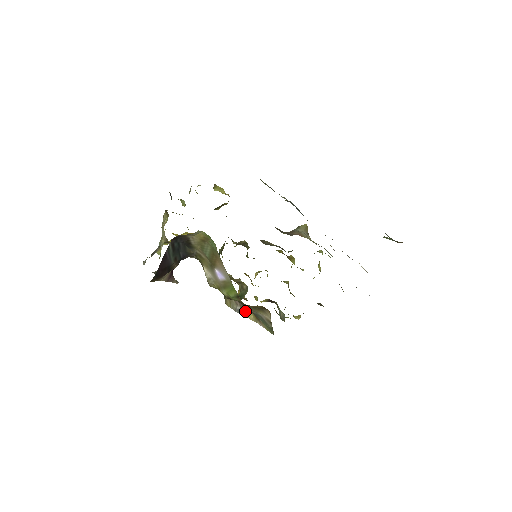
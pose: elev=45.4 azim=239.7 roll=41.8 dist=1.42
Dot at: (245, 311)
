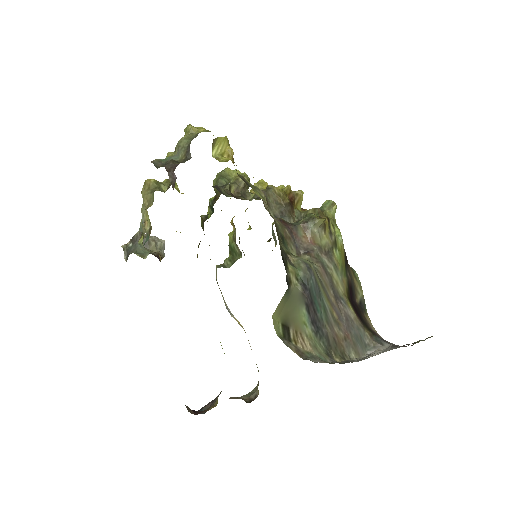
Dot at: occluded
